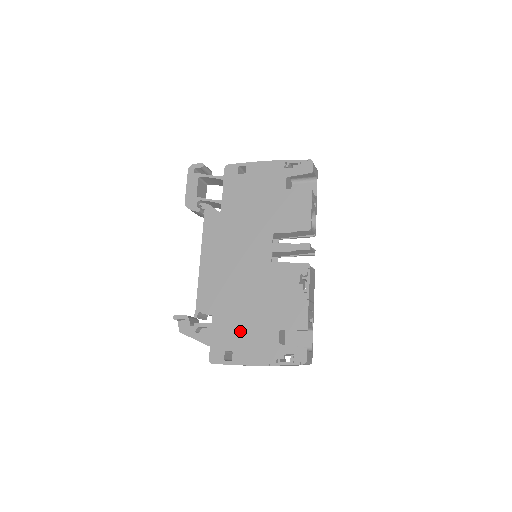
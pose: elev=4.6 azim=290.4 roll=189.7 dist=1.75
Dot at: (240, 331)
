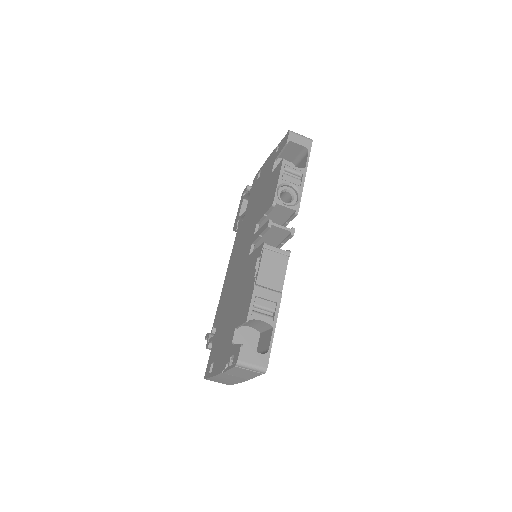
Dot at: (221, 338)
